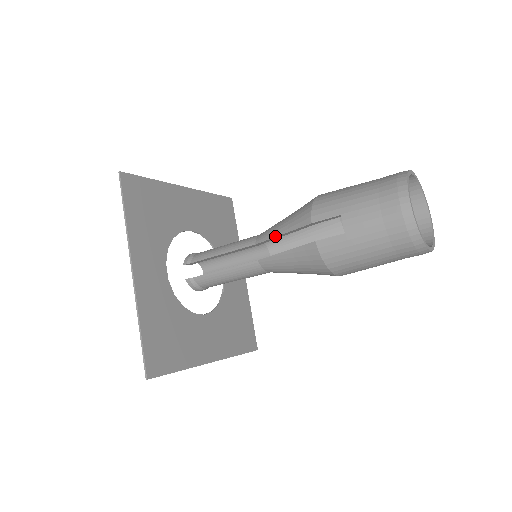
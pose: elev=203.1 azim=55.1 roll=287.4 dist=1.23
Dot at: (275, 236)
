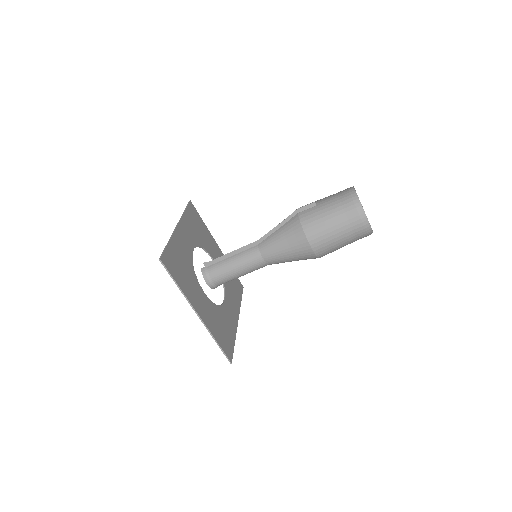
Dot at: (273, 228)
